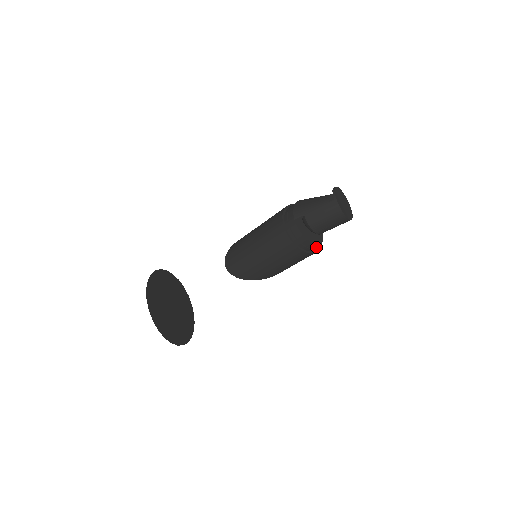
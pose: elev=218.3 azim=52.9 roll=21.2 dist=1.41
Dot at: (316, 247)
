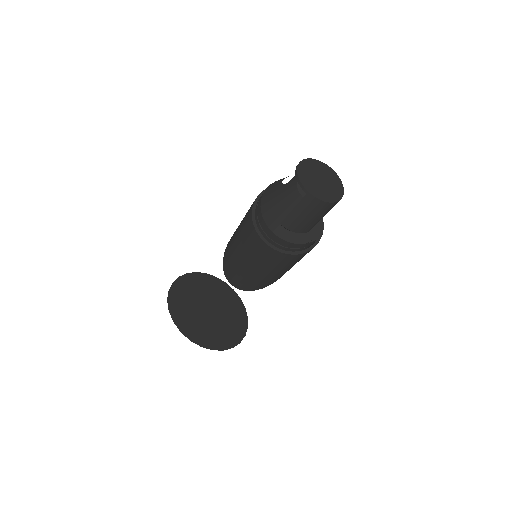
Dot at: occluded
